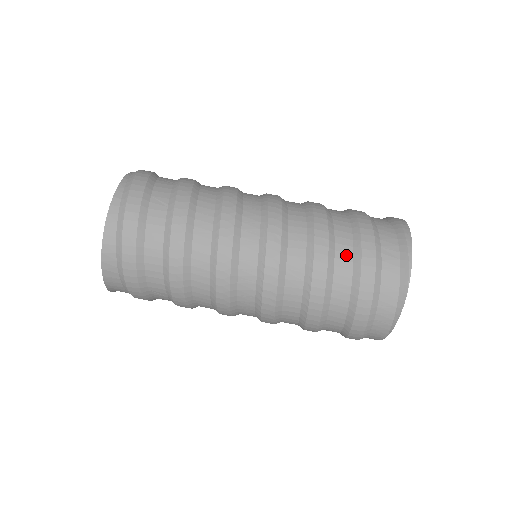
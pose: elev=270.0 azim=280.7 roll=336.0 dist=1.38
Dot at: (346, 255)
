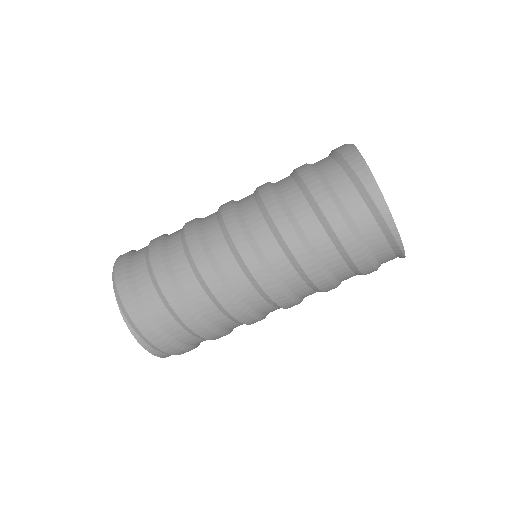
Dot at: (345, 273)
